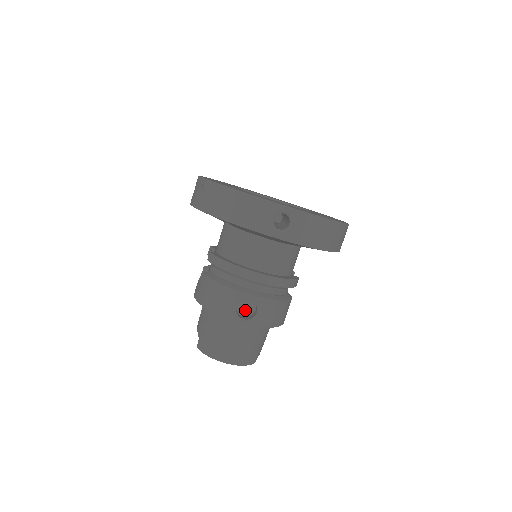
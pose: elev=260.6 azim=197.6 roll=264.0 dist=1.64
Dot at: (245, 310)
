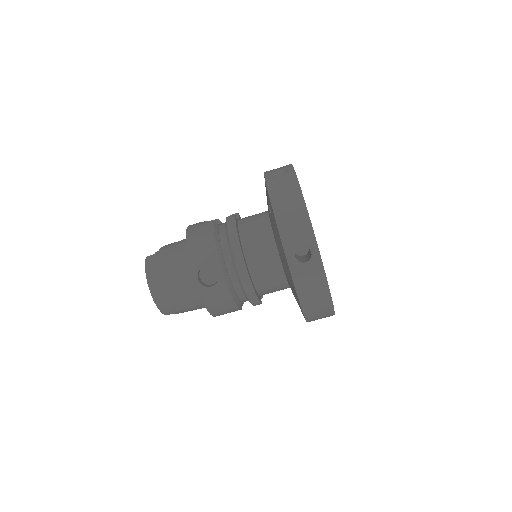
Dot at: (206, 276)
